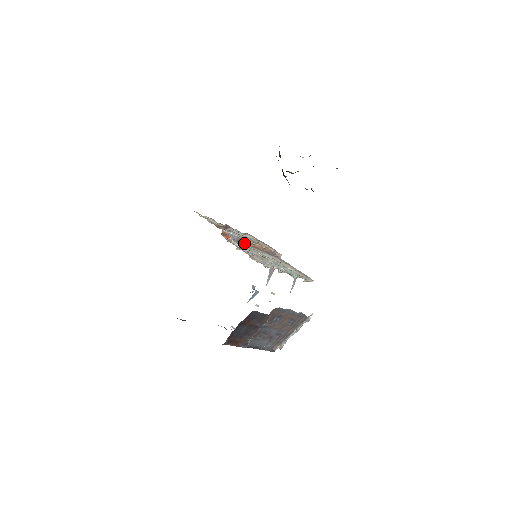
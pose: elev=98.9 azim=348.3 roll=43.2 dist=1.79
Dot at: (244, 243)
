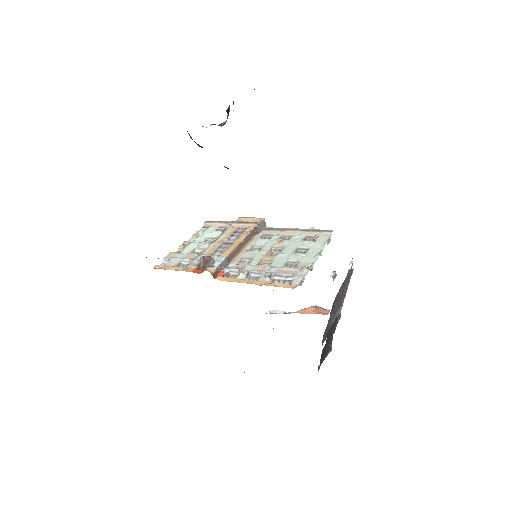
Dot at: (233, 255)
